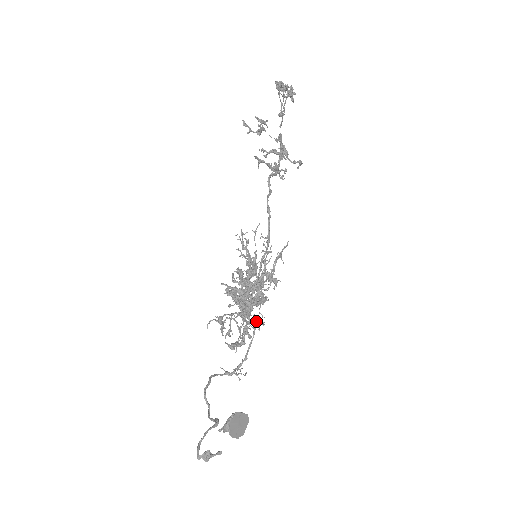
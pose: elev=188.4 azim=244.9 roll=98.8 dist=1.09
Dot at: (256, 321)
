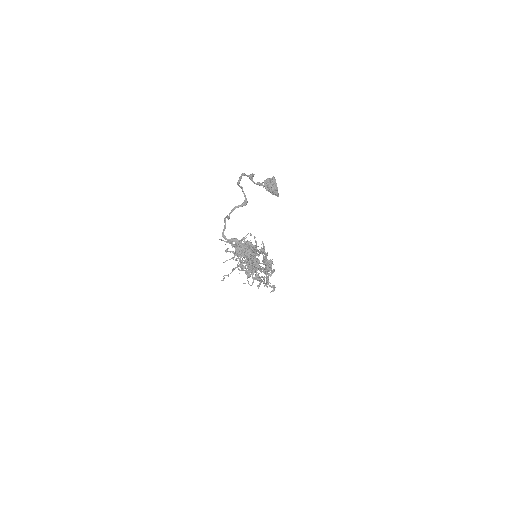
Dot at: (253, 261)
